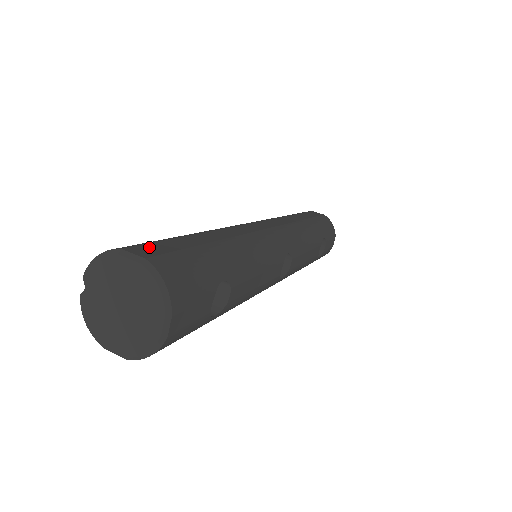
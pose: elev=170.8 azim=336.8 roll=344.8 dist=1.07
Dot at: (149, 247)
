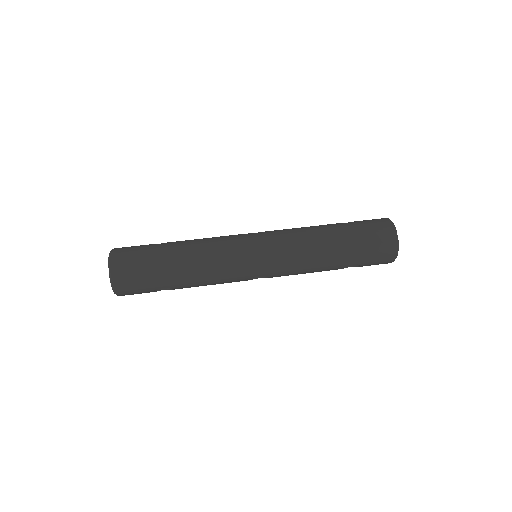
Dot at: (125, 264)
